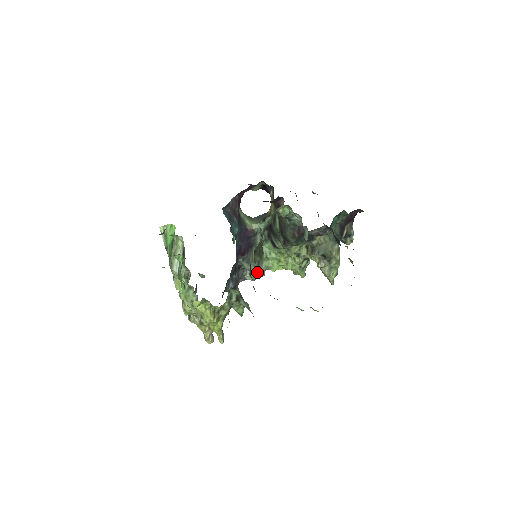
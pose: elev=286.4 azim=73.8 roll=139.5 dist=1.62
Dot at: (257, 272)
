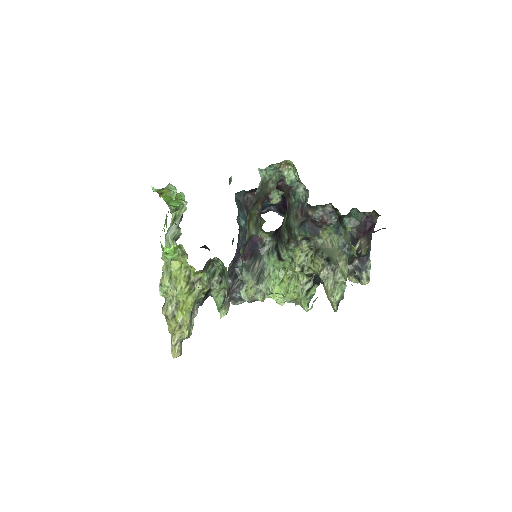
Dot at: (255, 290)
